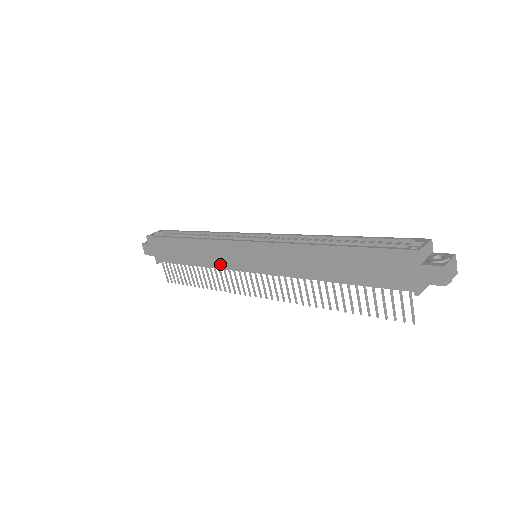
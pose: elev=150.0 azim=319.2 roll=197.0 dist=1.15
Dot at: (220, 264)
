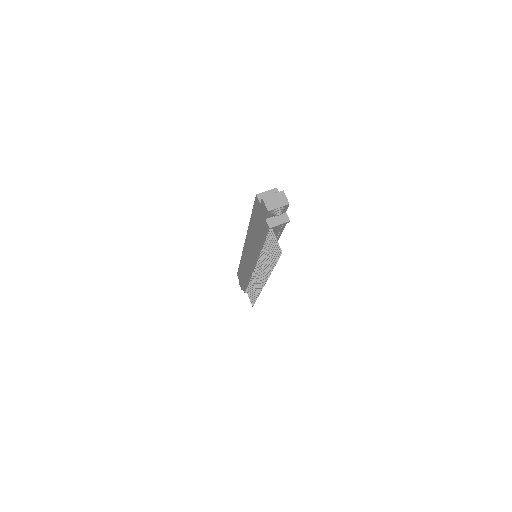
Dot at: (248, 272)
